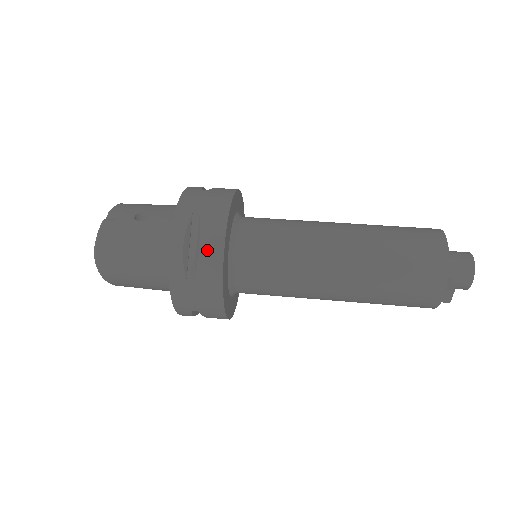
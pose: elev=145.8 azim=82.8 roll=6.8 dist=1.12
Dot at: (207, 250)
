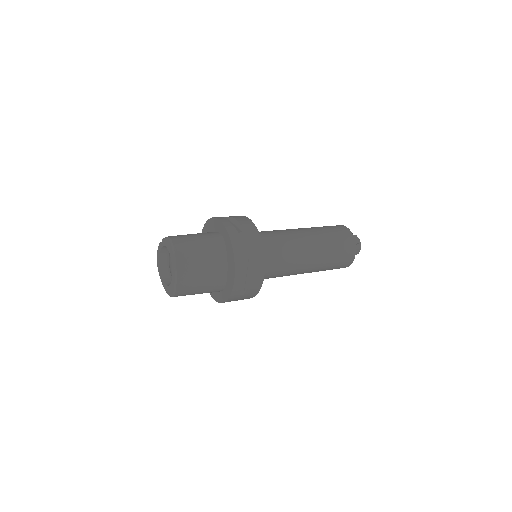
Dot at: (241, 220)
